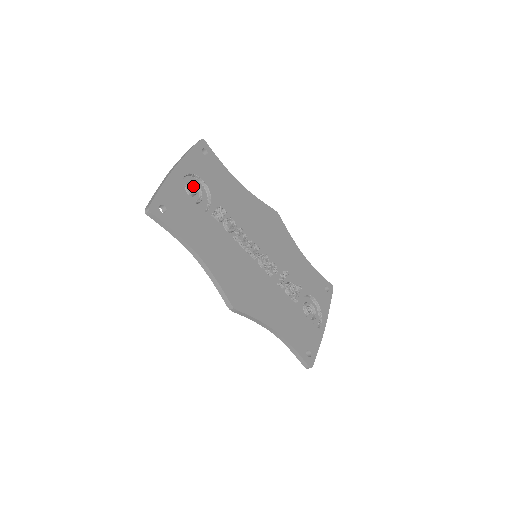
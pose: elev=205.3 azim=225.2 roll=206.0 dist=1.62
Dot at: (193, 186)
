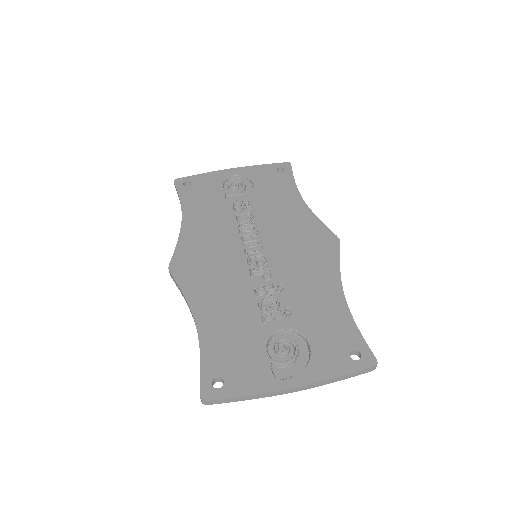
Dot at: (237, 183)
